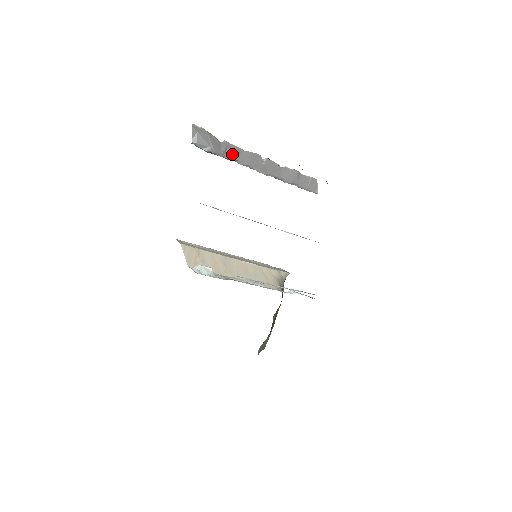
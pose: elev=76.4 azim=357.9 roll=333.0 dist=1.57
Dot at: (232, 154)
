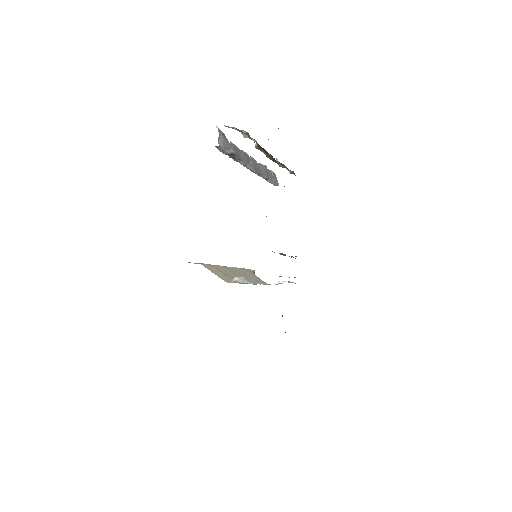
Dot at: (238, 155)
